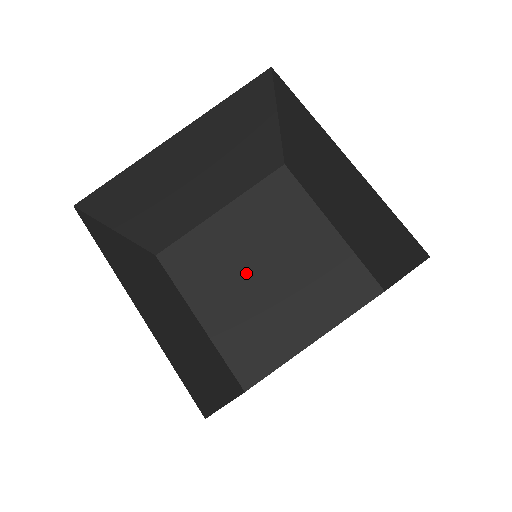
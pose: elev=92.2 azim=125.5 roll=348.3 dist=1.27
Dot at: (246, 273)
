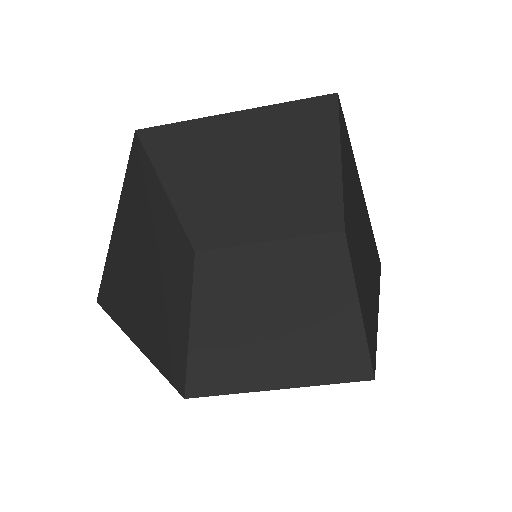
Dot at: (234, 181)
